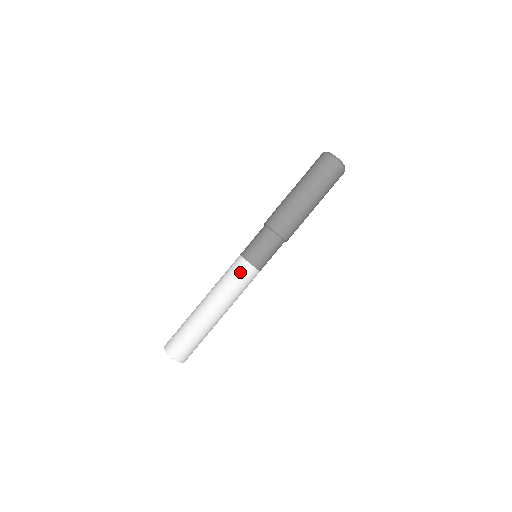
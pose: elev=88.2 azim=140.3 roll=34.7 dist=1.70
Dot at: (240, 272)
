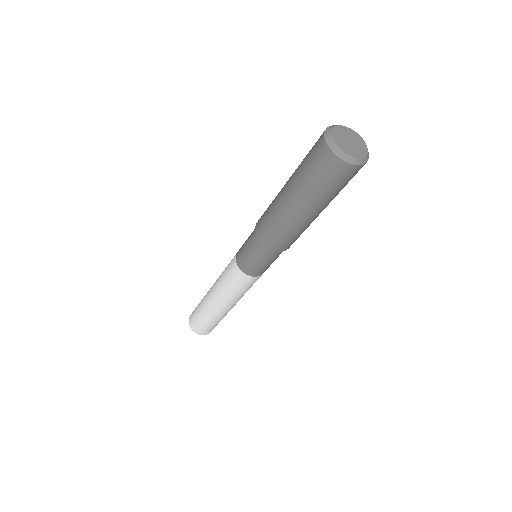
Dot at: (235, 279)
